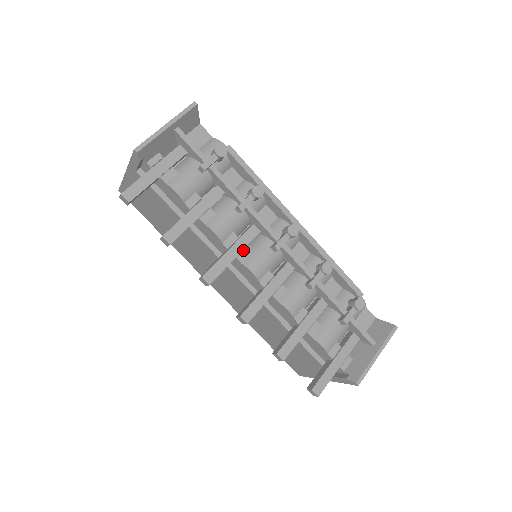
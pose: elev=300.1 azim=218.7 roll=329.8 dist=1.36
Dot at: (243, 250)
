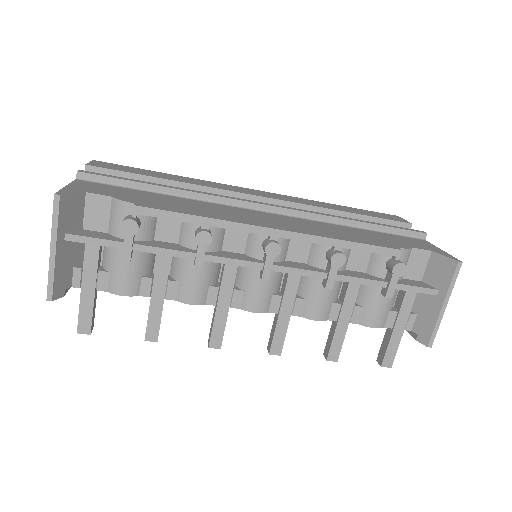
Dot at: (232, 295)
